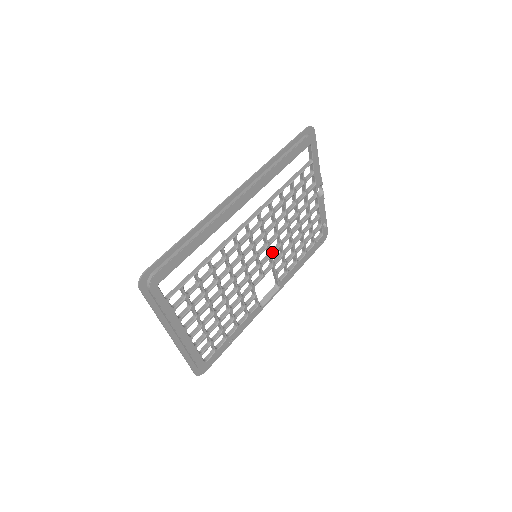
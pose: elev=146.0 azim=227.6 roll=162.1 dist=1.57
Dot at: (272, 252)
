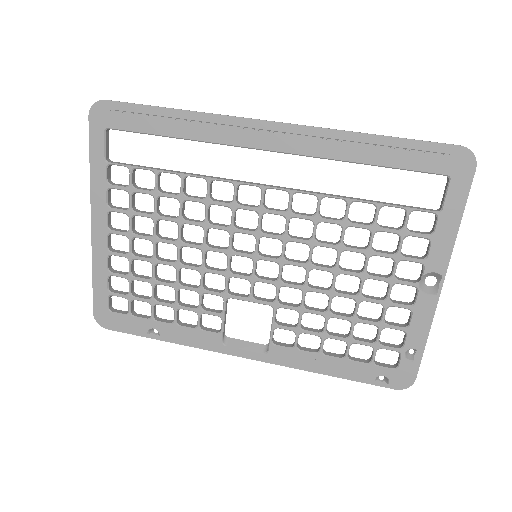
Dot at: (285, 281)
